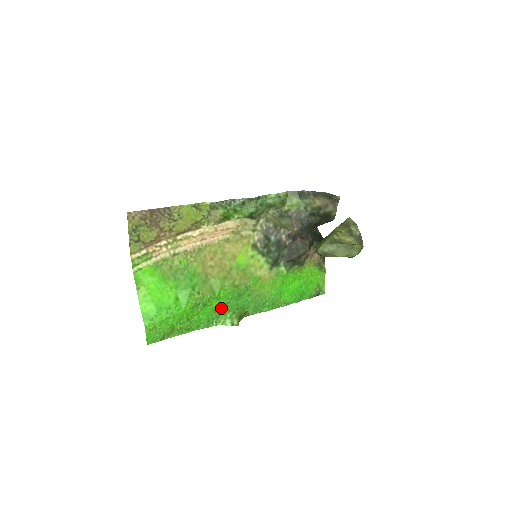
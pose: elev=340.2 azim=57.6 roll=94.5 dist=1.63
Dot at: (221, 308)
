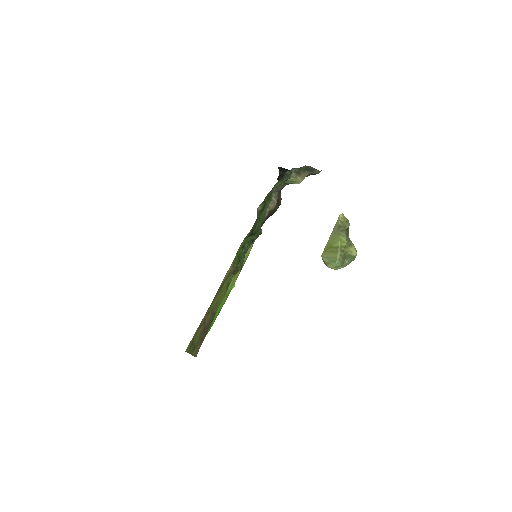
Dot at: occluded
